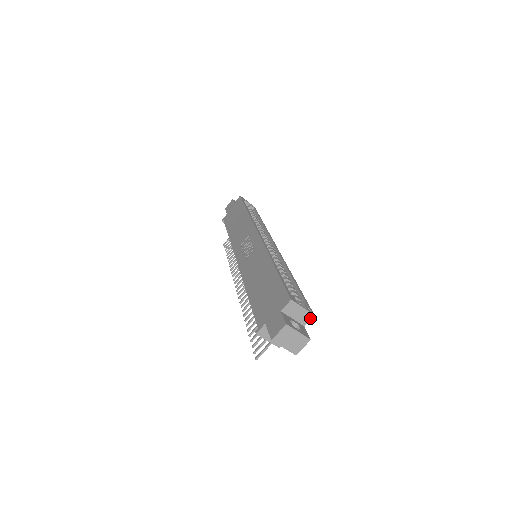
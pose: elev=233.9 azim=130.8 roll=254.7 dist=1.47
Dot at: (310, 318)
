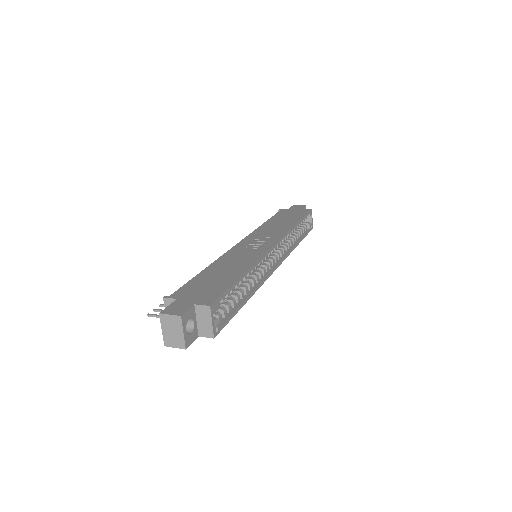
Dot at: (209, 336)
